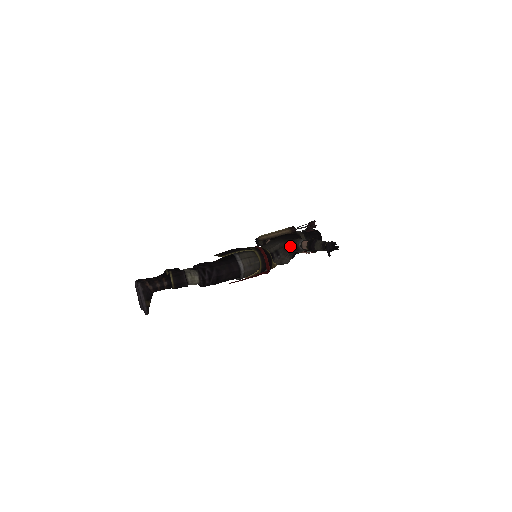
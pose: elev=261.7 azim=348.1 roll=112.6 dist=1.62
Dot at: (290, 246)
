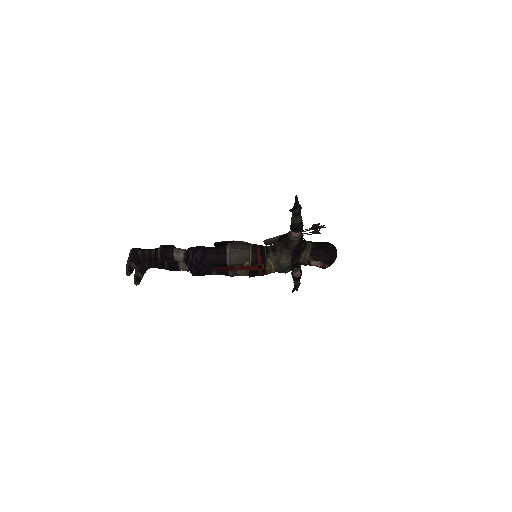
Dot at: (286, 241)
